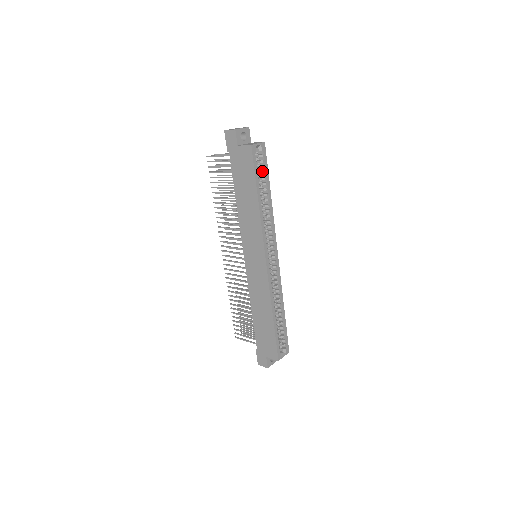
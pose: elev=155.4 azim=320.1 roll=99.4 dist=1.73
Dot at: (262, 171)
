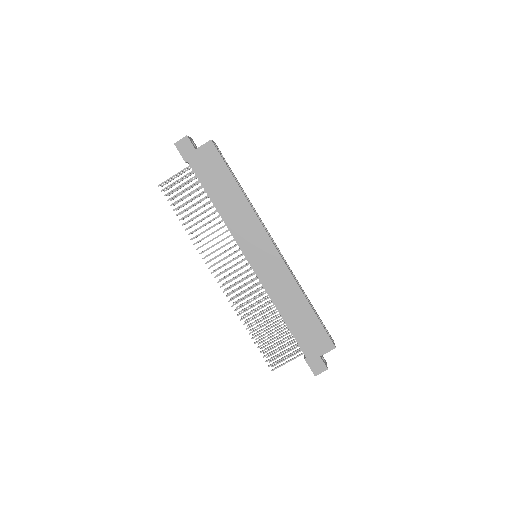
Dot at: occluded
